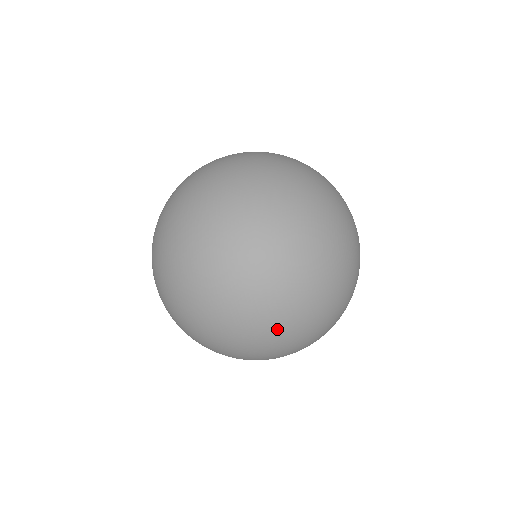
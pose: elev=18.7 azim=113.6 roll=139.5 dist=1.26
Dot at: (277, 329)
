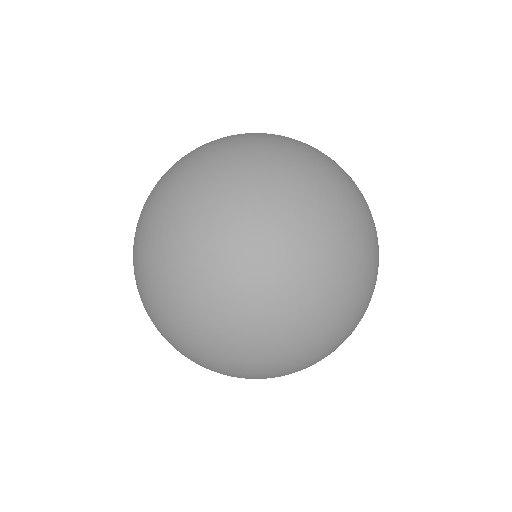
Dot at: occluded
